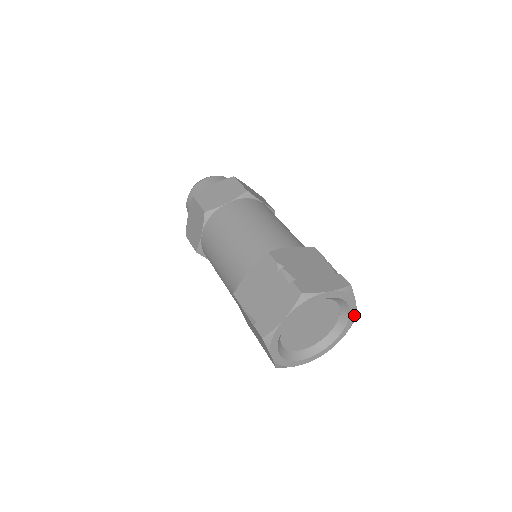
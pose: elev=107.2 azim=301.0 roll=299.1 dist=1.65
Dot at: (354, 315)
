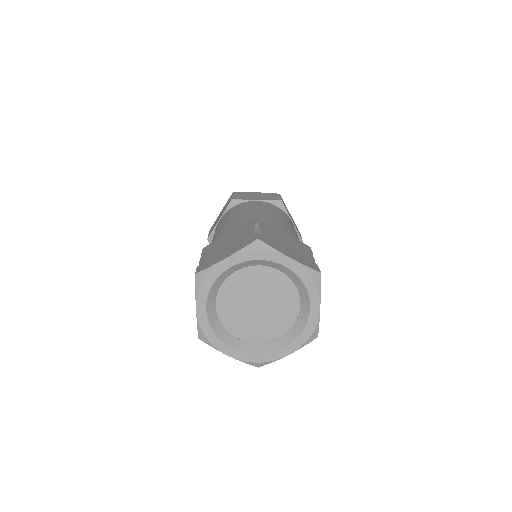
Dot at: (314, 325)
